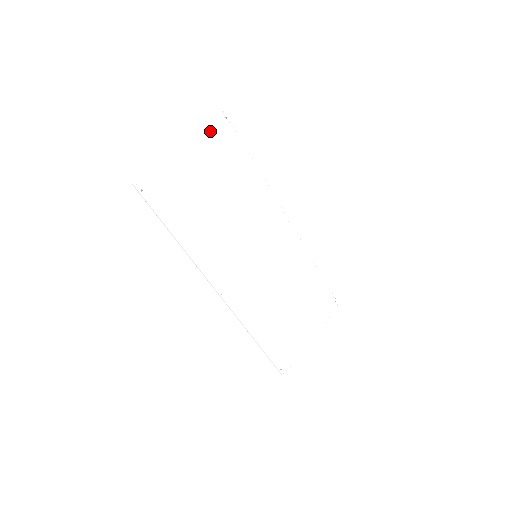
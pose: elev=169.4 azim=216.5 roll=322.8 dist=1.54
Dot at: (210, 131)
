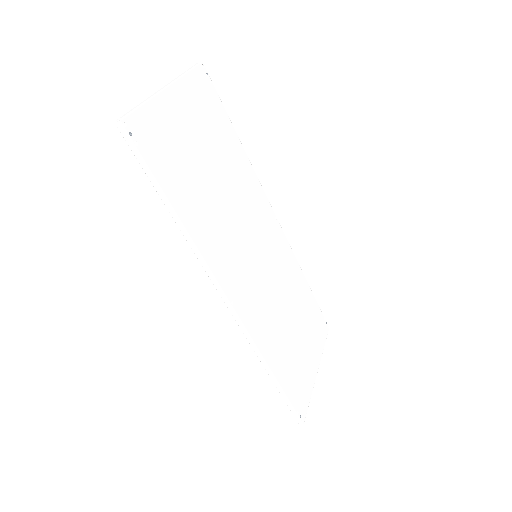
Dot at: (194, 83)
